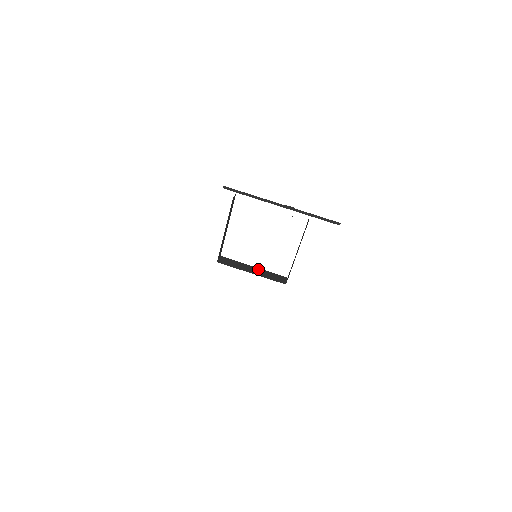
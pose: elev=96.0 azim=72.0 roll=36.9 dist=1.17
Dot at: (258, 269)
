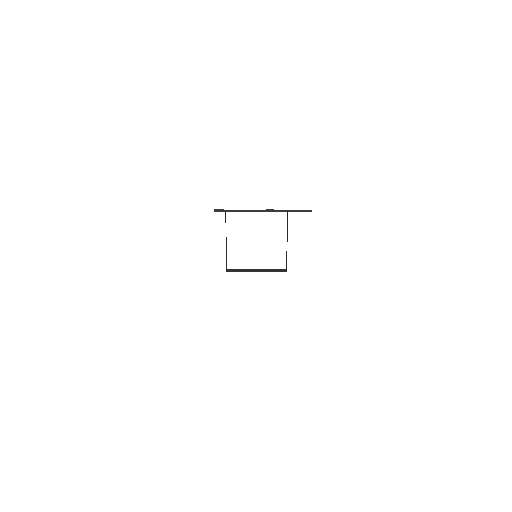
Dot at: (260, 269)
